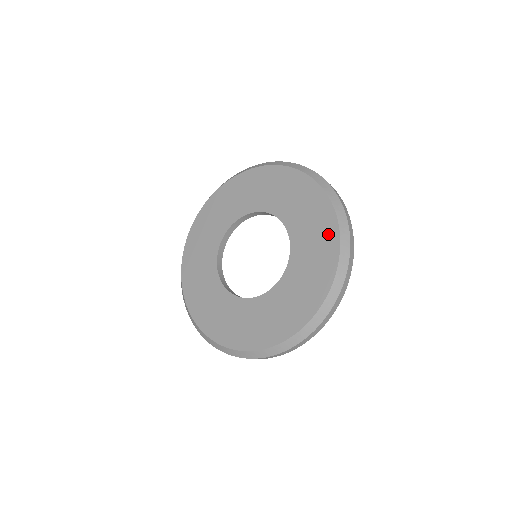
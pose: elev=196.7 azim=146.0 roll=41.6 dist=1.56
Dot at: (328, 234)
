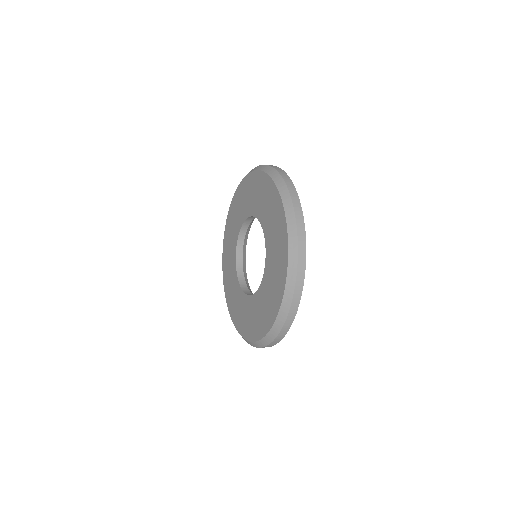
Dot at: (280, 283)
